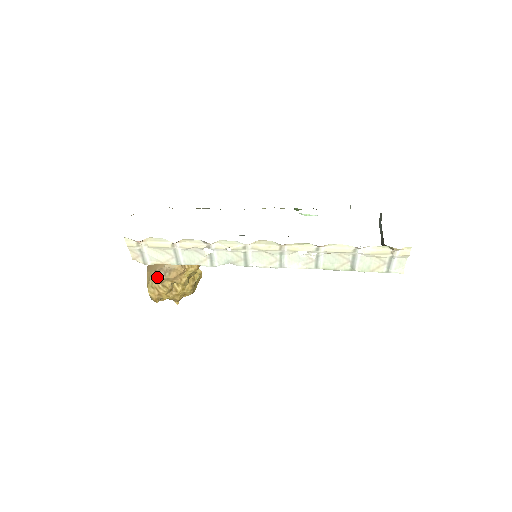
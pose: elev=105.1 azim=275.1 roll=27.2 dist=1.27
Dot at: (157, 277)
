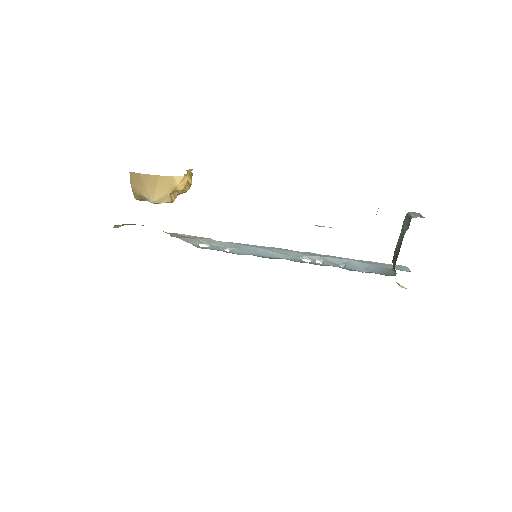
Dot at: (144, 199)
